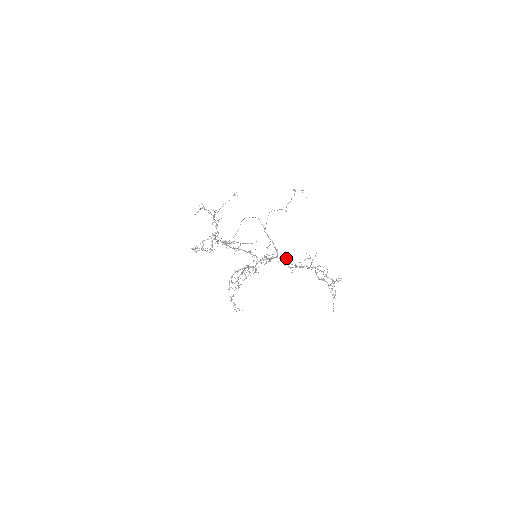
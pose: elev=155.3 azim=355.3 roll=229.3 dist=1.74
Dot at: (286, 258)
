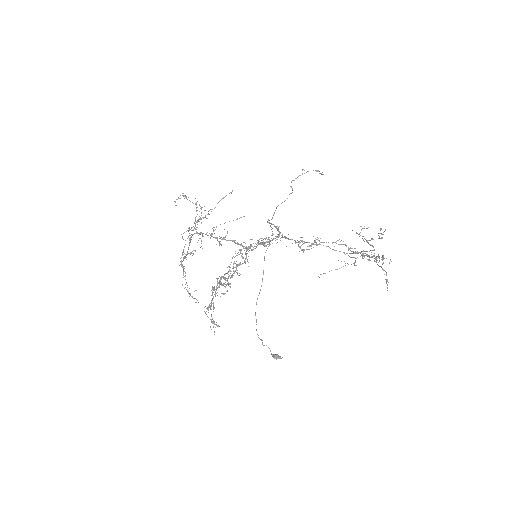
Dot at: (297, 242)
